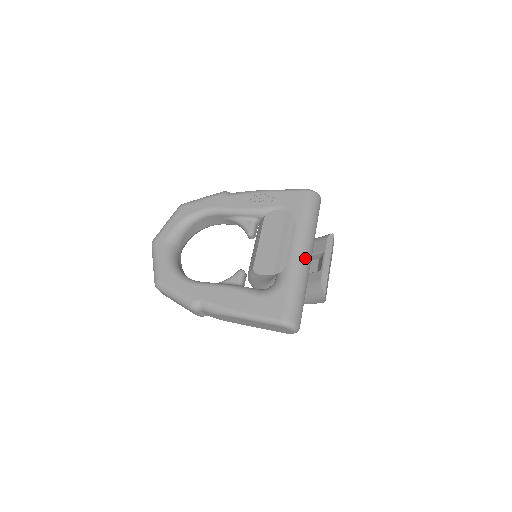
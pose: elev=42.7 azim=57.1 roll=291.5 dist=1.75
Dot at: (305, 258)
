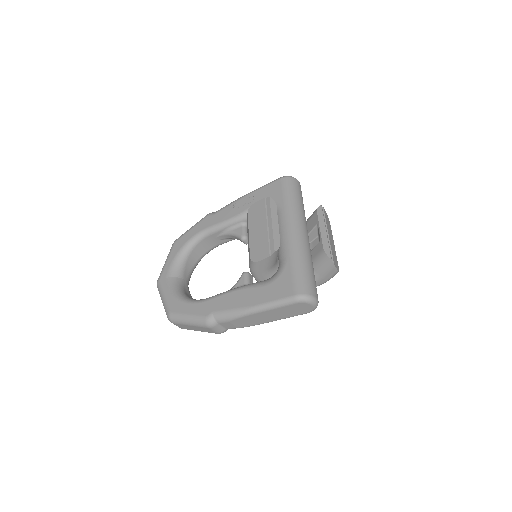
Dot at: (300, 234)
